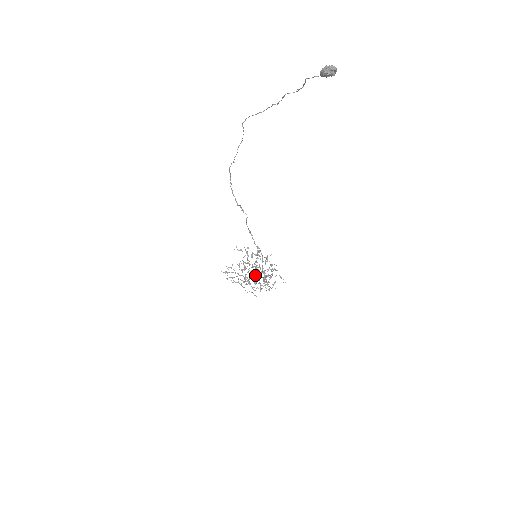
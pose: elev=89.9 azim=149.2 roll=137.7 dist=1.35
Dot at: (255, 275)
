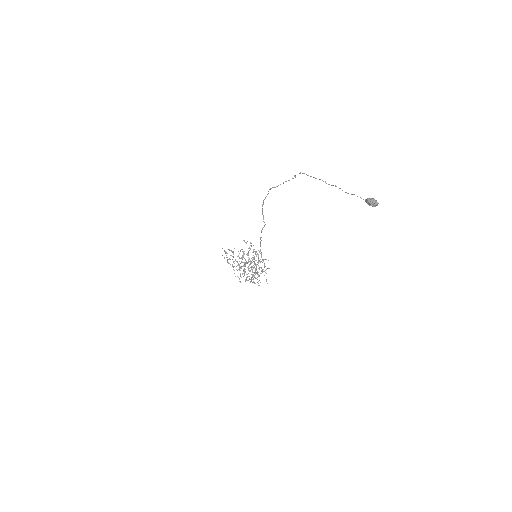
Dot at: (248, 267)
